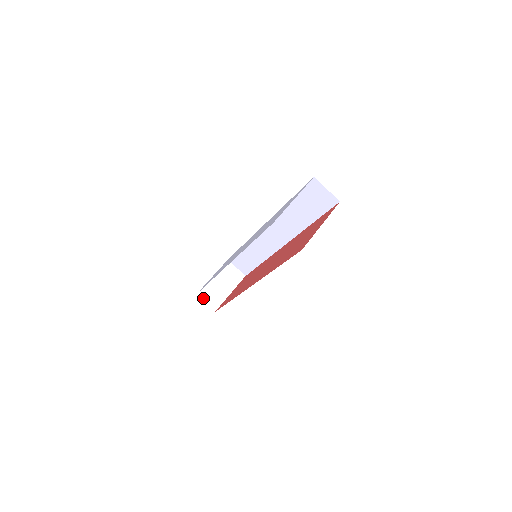
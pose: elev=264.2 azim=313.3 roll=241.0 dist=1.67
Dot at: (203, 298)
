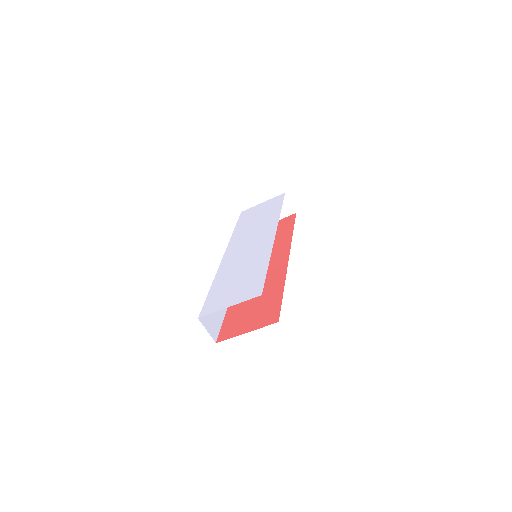
Dot at: occluded
